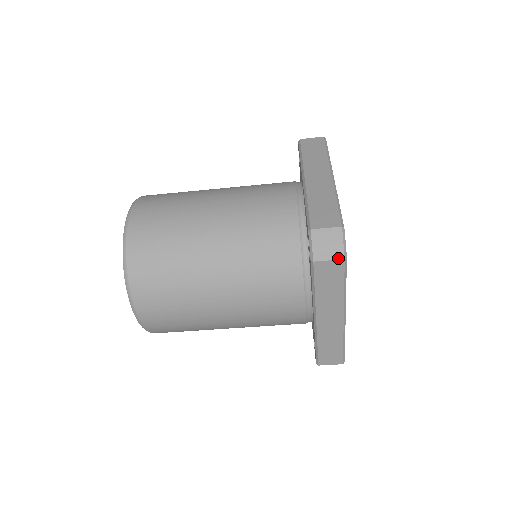
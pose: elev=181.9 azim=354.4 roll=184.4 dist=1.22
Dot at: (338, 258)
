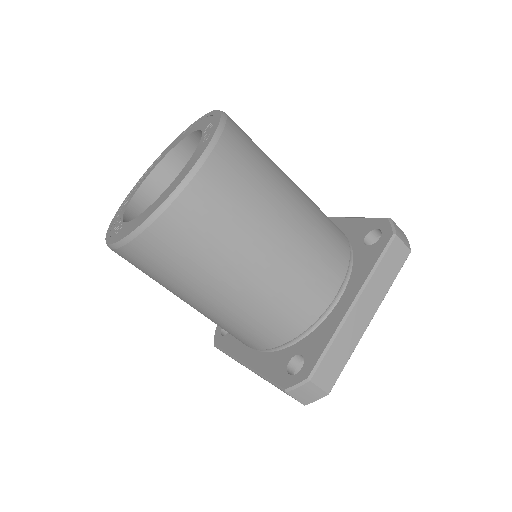
Dot at: (302, 403)
